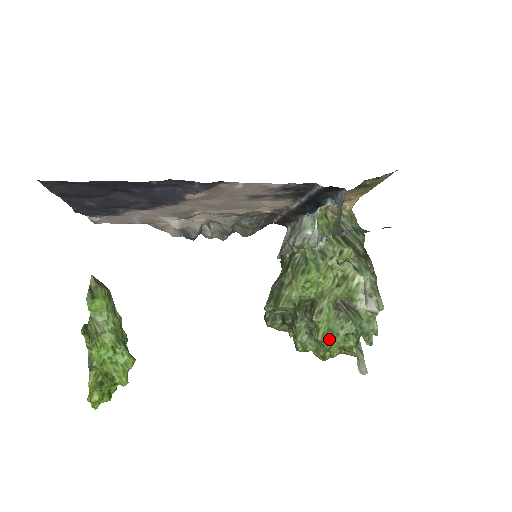
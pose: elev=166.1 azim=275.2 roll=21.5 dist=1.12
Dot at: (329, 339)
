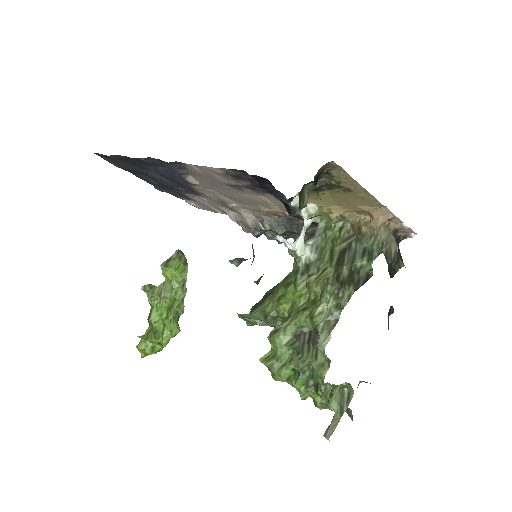
Dot at: (270, 365)
